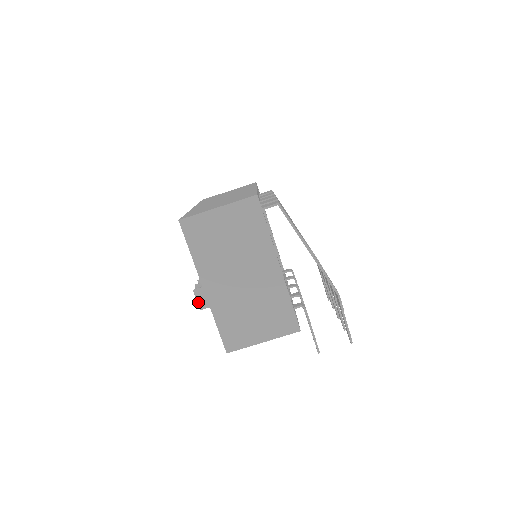
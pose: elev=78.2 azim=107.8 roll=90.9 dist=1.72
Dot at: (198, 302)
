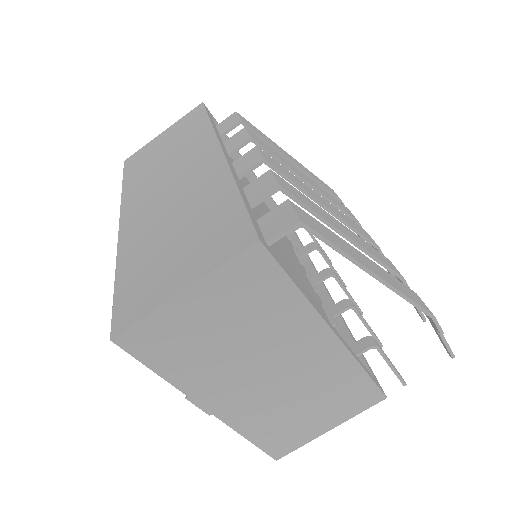
Dot at: (201, 408)
